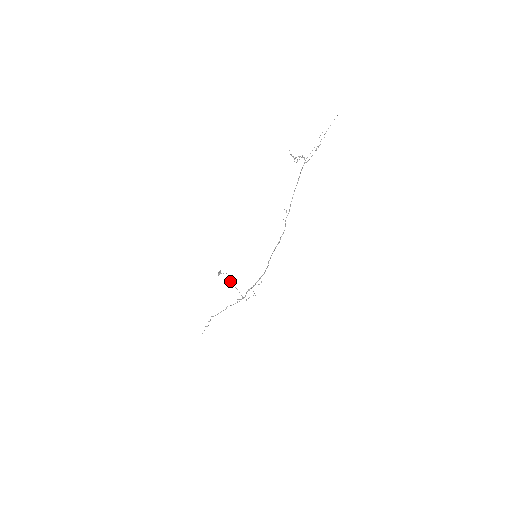
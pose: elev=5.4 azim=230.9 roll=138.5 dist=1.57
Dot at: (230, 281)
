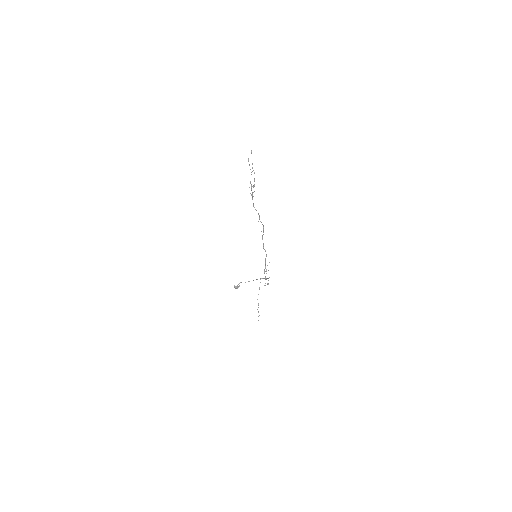
Dot at: (245, 282)
